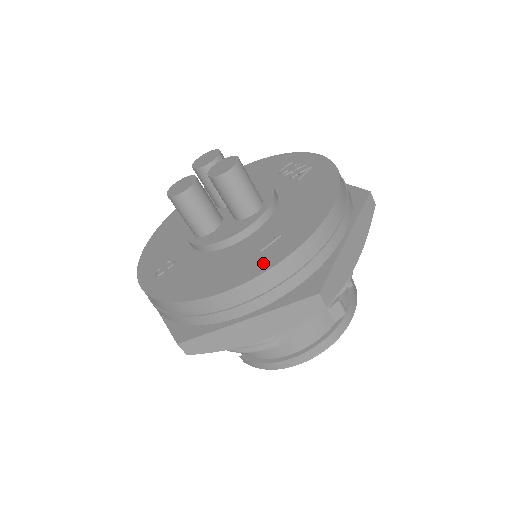
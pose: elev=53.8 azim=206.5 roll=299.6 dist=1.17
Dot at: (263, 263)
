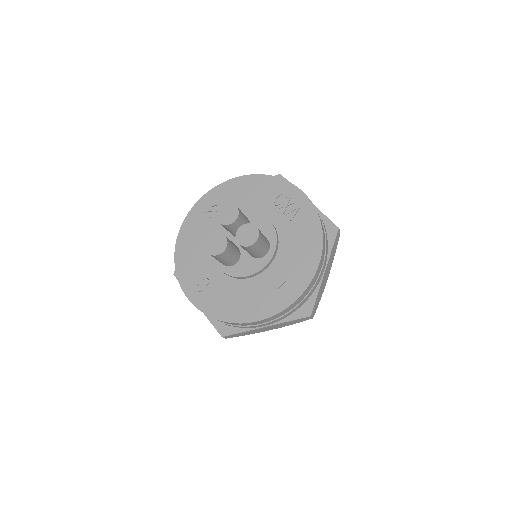
Dot at: (279, 303)
